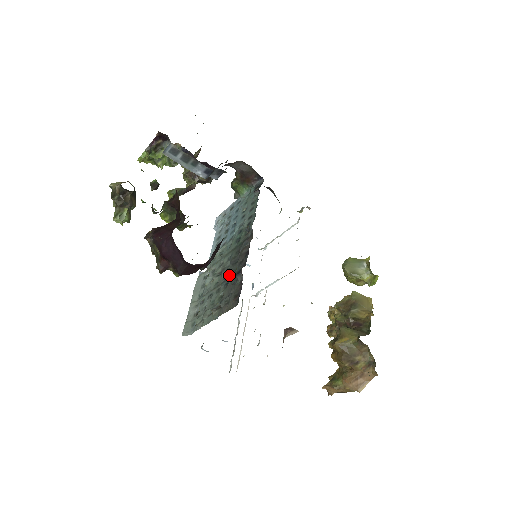
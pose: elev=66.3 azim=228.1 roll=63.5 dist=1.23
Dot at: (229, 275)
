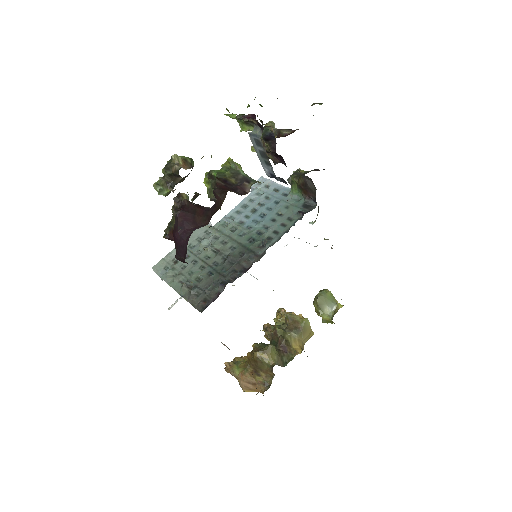
Dot at: (219, 268)
